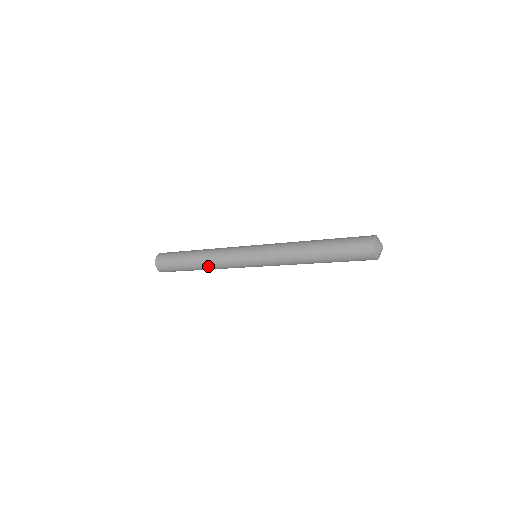
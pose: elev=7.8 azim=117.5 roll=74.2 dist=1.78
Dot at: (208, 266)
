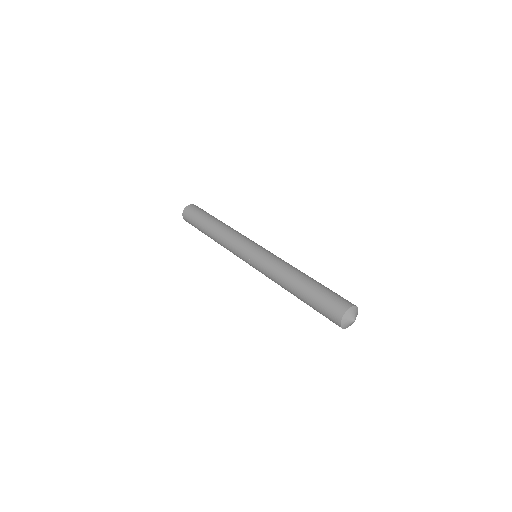
Dot at: occluded
